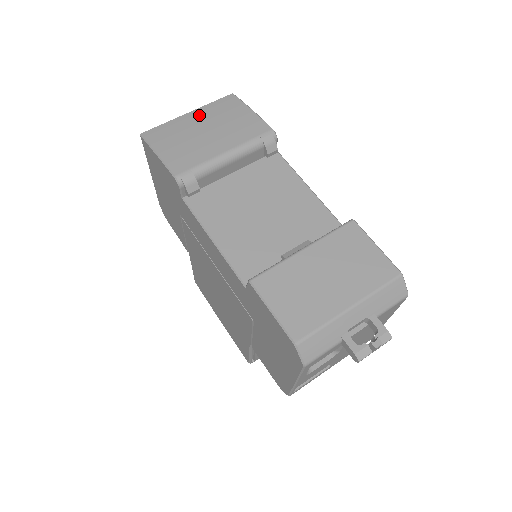
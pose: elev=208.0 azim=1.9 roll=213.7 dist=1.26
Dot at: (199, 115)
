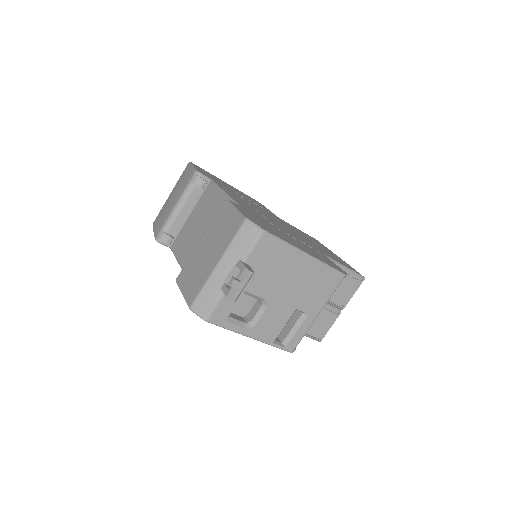
Dot at: (173, 190)
